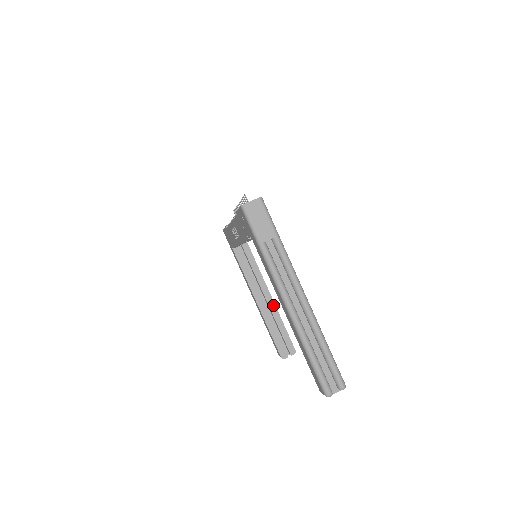
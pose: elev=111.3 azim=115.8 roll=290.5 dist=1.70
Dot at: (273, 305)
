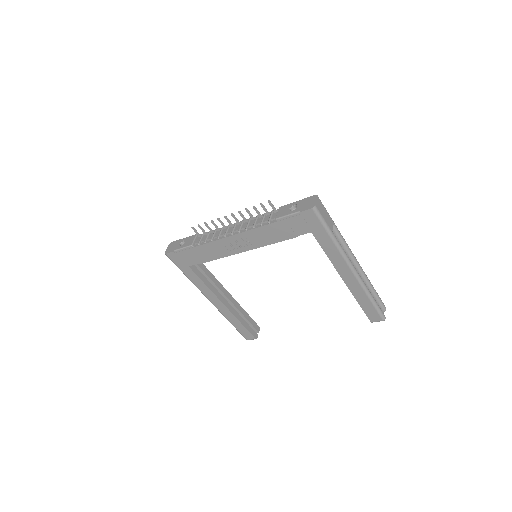
Dot at: (233, 299)
